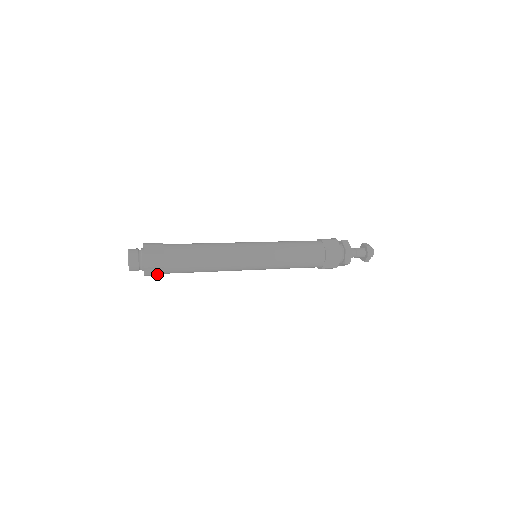
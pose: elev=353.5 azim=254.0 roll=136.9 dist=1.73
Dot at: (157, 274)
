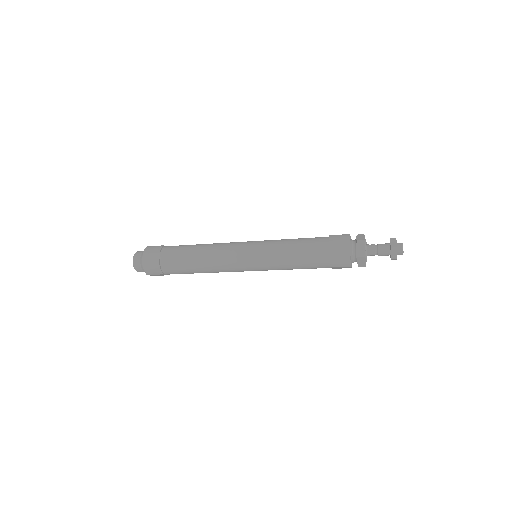
Dot at: (163, 275)
